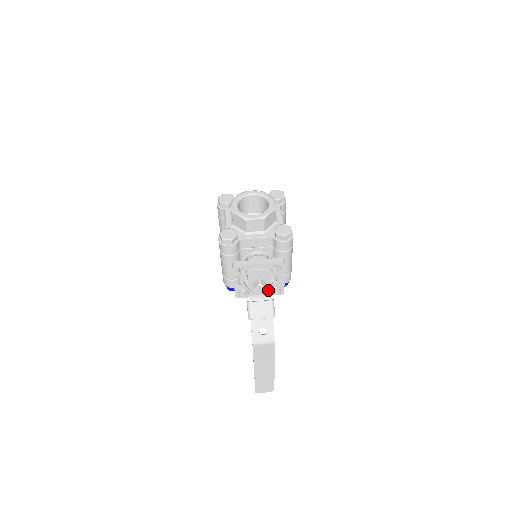
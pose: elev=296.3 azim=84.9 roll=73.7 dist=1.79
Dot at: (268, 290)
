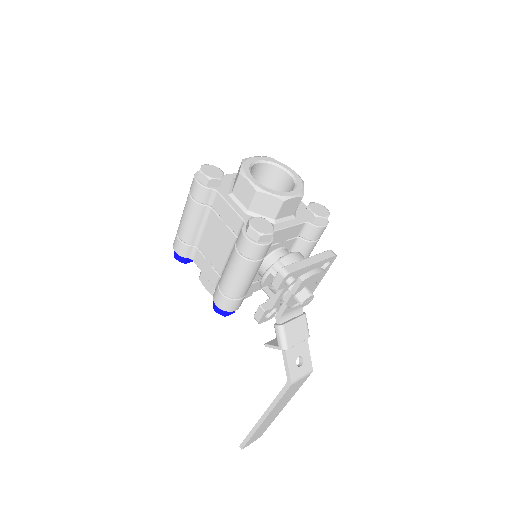
Dot at: occluded
